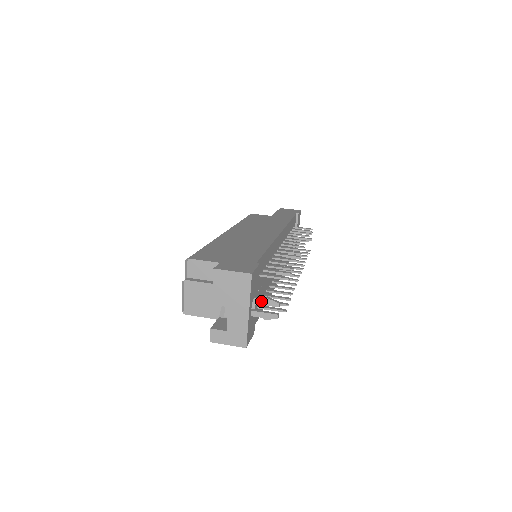
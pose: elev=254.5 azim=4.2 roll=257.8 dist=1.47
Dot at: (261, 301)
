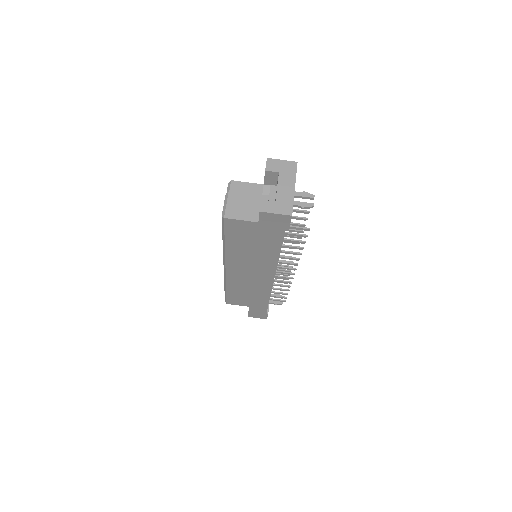
Dot at: (299, 193)
